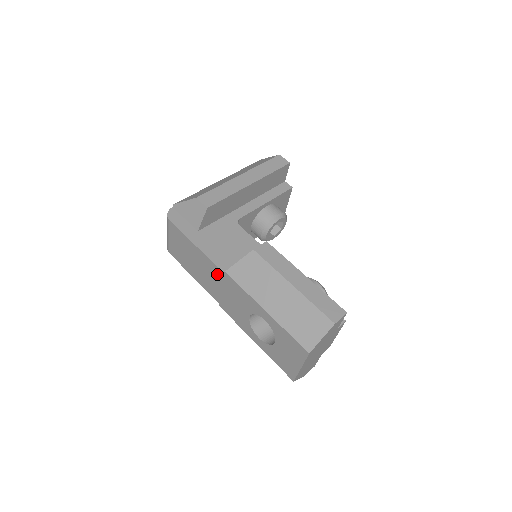
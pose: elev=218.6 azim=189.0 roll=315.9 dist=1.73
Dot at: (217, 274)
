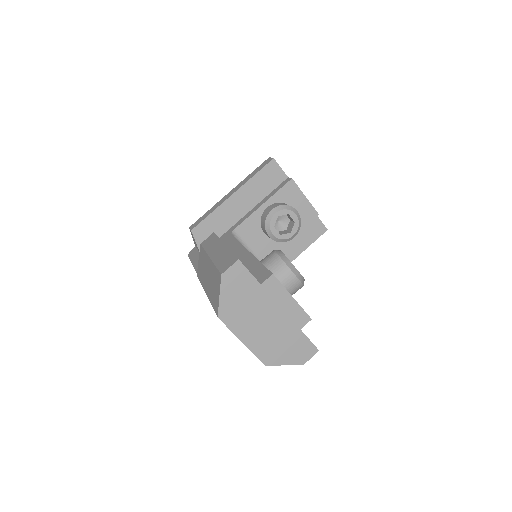
Dot at: occluded
